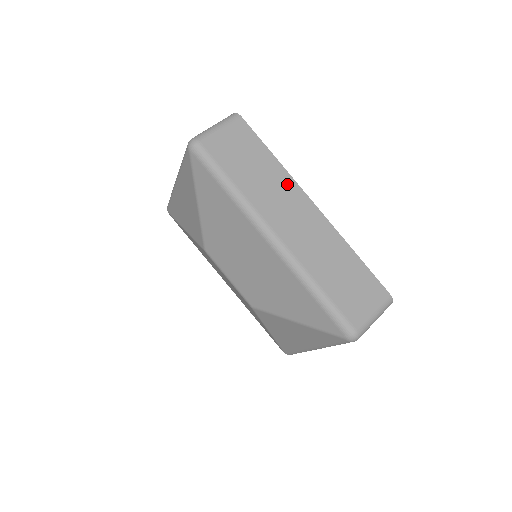
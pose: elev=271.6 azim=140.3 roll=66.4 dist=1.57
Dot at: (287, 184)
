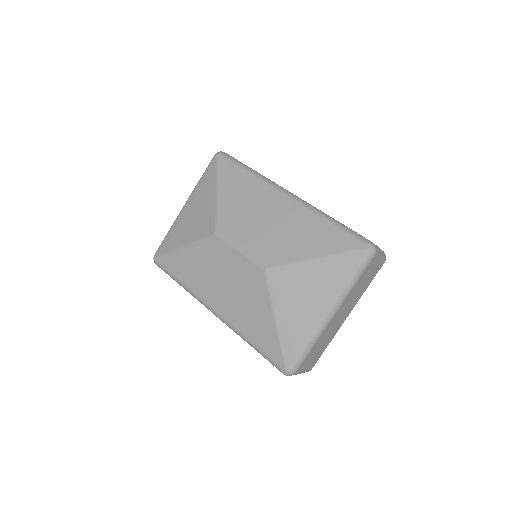
Dot at: occluded
